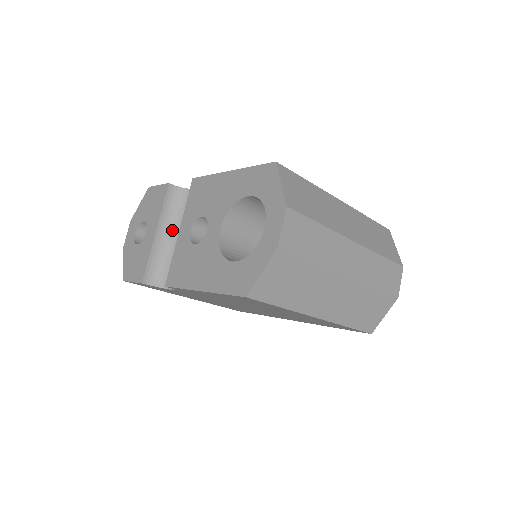
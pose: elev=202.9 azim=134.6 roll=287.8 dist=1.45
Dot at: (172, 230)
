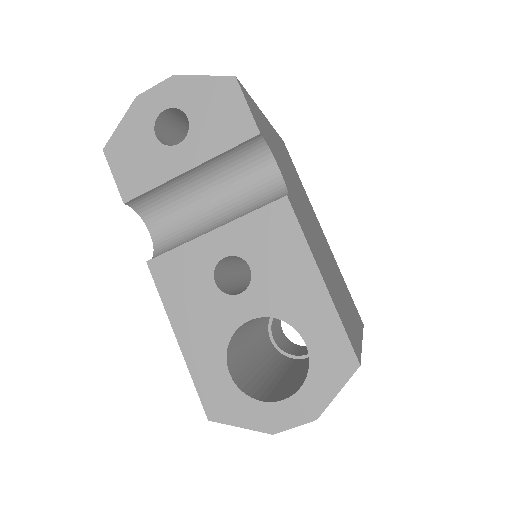
Dot at: (209, 177)
